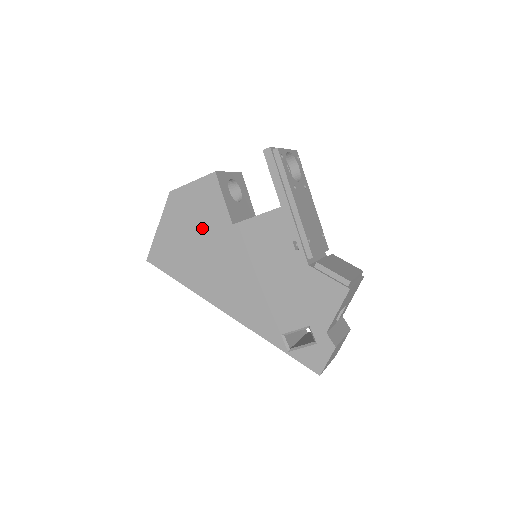
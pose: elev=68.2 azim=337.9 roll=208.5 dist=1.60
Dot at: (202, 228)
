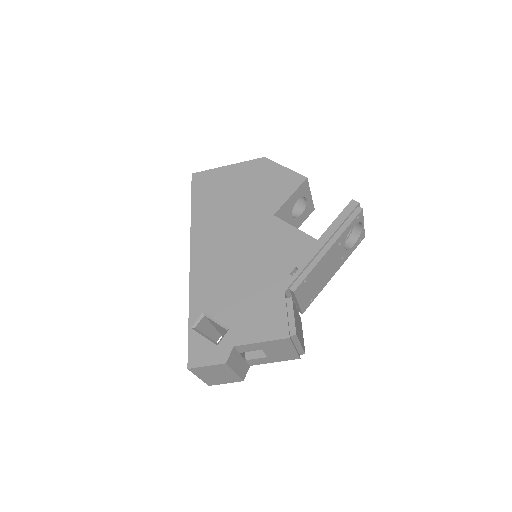
Dot at: (253, 196)
